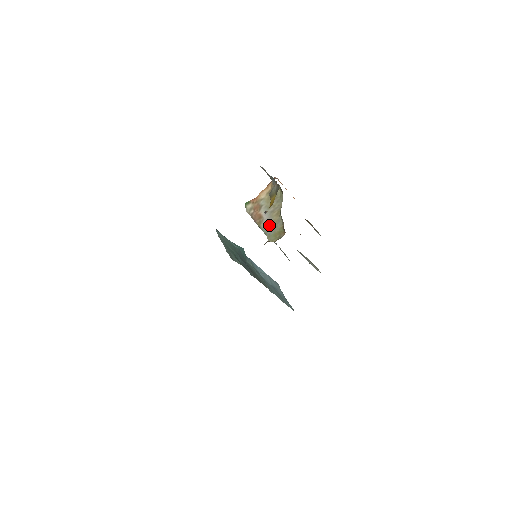
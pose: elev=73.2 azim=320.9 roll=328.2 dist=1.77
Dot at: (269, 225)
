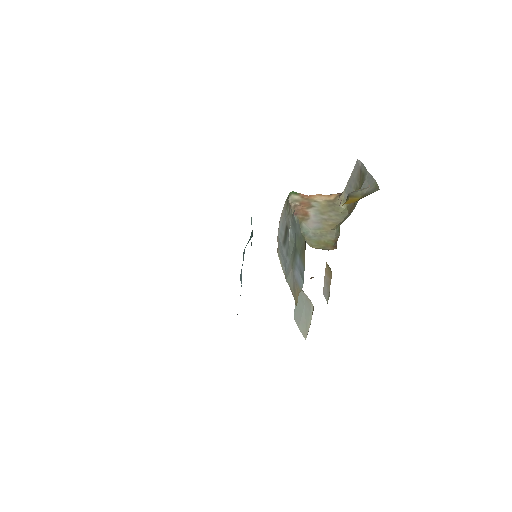
Dot at: (315, 228)
